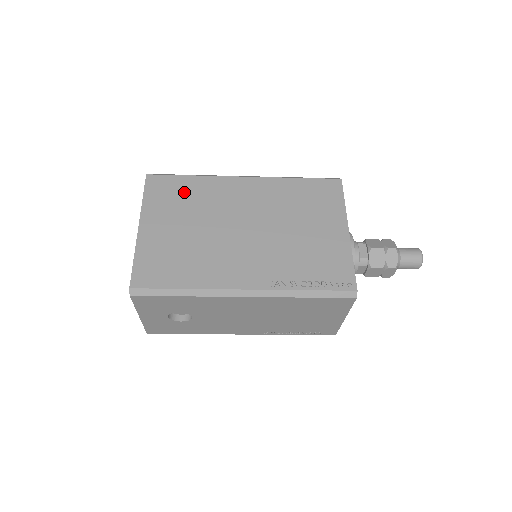
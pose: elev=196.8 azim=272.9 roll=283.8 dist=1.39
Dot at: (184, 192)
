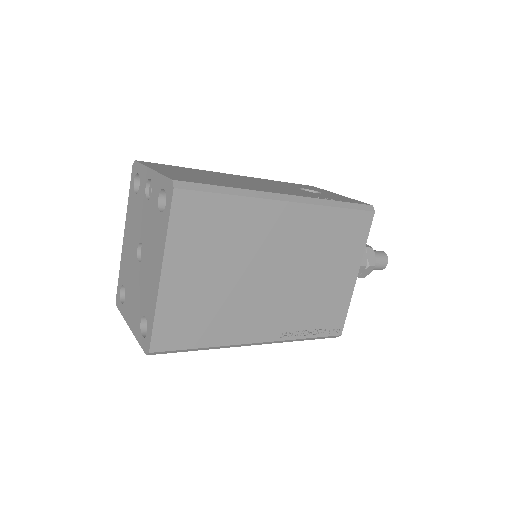
Dot at: (219, 222)
